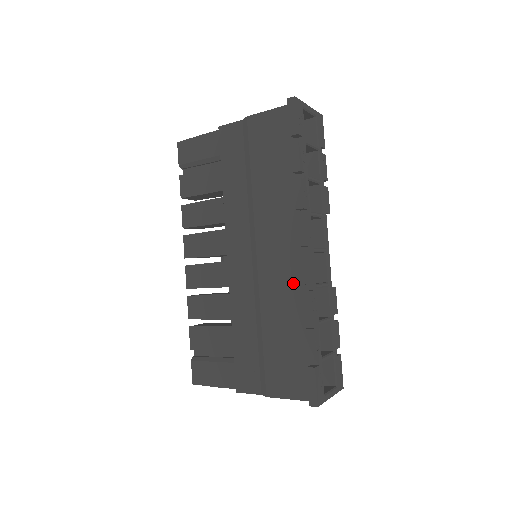
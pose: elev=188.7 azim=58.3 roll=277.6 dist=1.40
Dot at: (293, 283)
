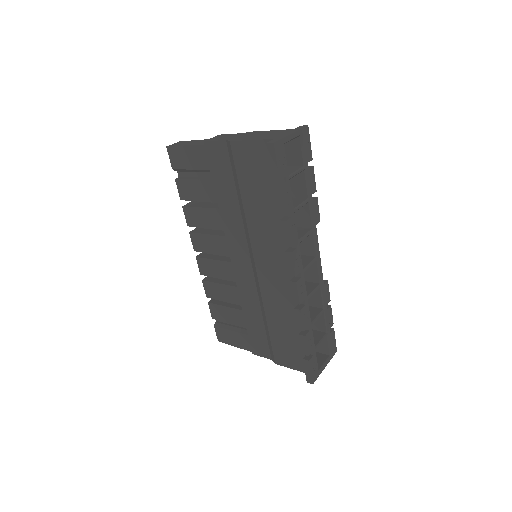
Dot at: (288, 294)
